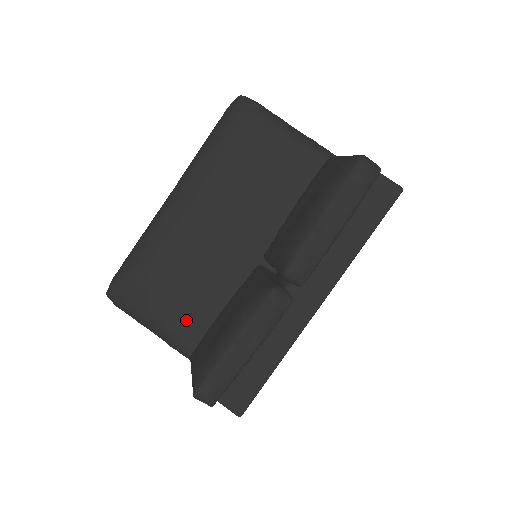
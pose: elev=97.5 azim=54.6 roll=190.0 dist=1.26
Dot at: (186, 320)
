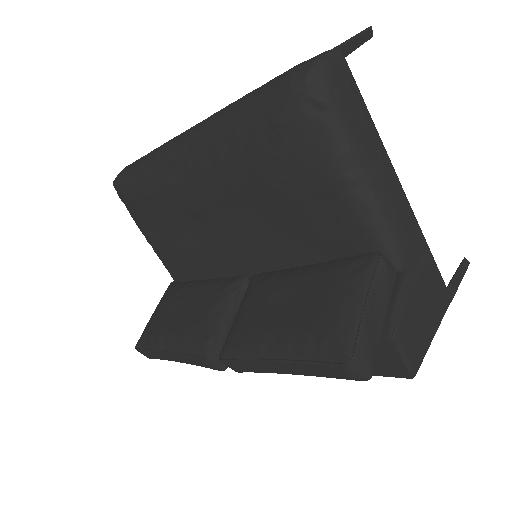
Dot at: (173, 257)
